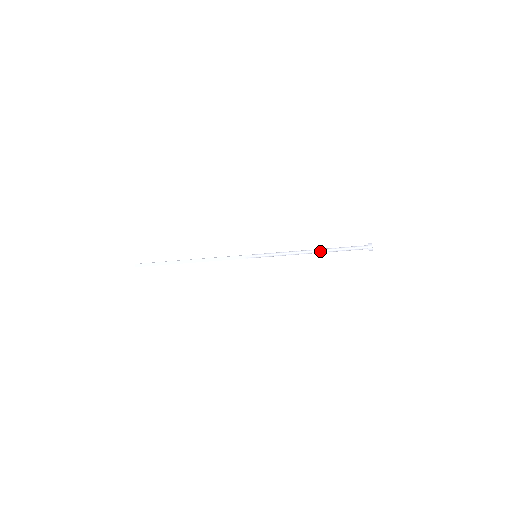
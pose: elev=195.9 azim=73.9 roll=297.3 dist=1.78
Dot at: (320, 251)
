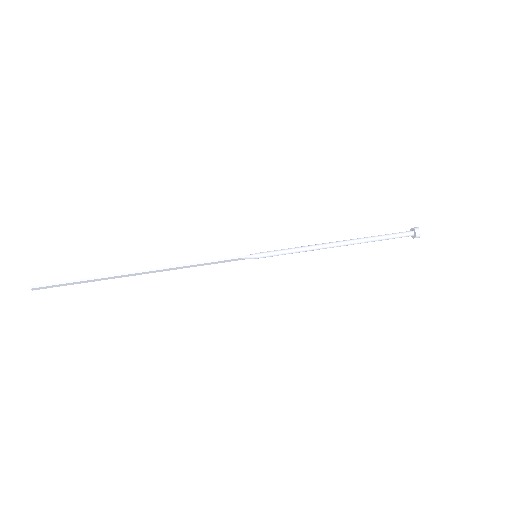
Dot at: occluded
